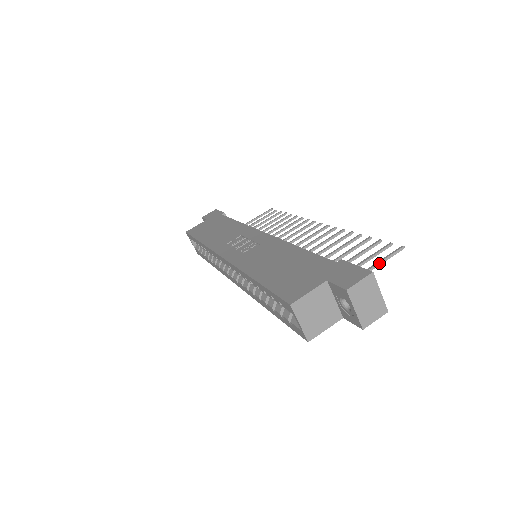
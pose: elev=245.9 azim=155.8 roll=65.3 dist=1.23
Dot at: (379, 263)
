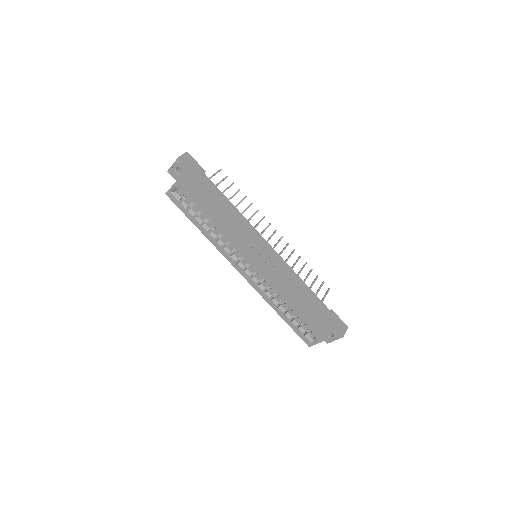
Dot at: (324, 298)
